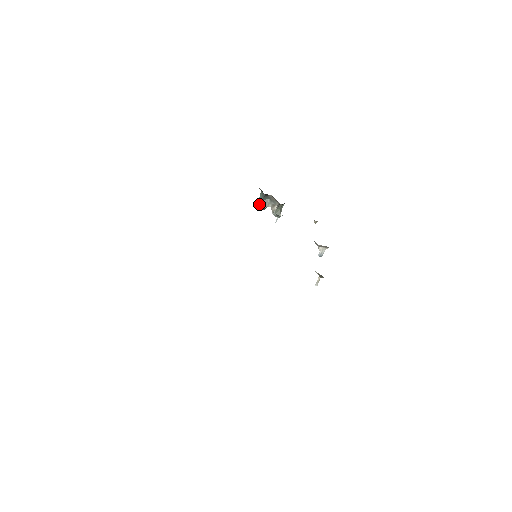
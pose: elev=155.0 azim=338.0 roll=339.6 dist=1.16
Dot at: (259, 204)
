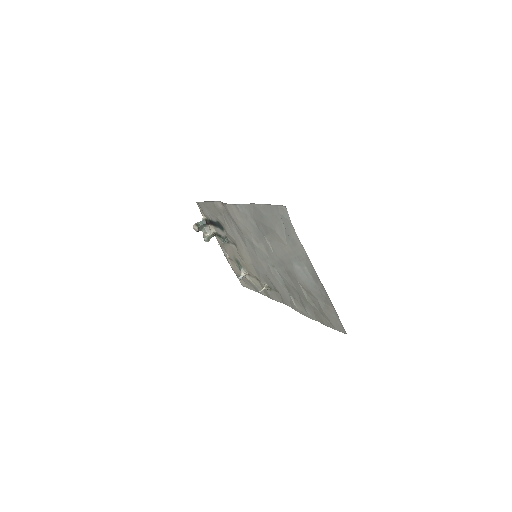
Dot at: (199, 226)
